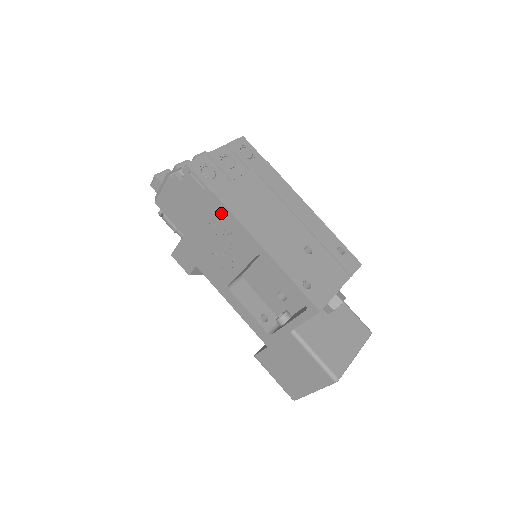
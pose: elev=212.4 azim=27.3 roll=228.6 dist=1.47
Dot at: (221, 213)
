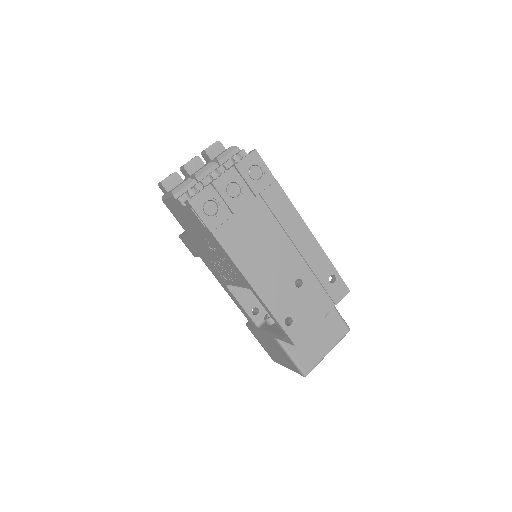
Dot at: (219, 248)
